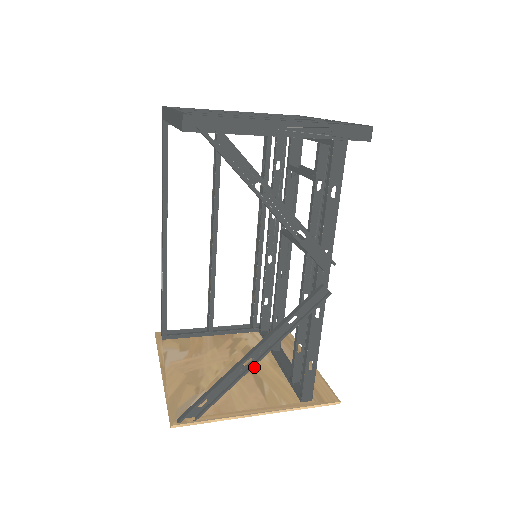
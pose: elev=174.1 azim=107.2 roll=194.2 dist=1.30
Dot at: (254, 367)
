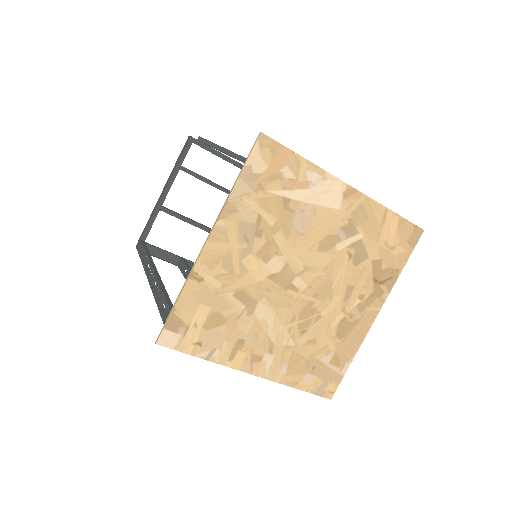
Dot at: (320, 277)
